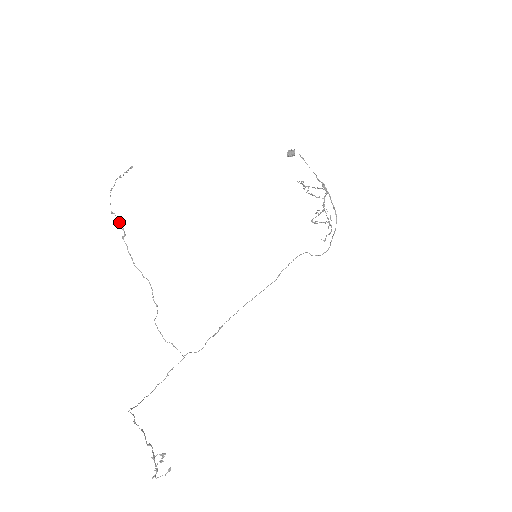
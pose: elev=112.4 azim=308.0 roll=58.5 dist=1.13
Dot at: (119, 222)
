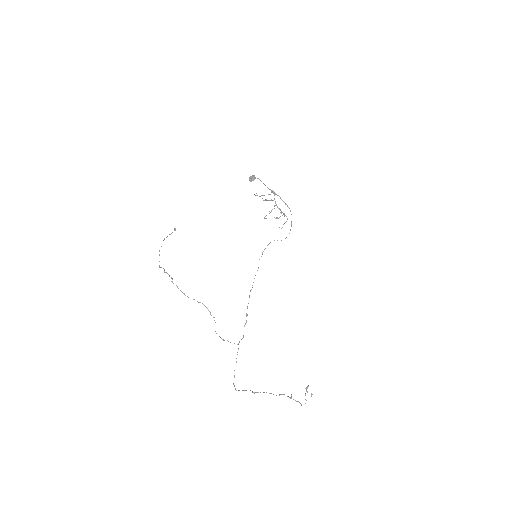
Dot at: (165, 272)
